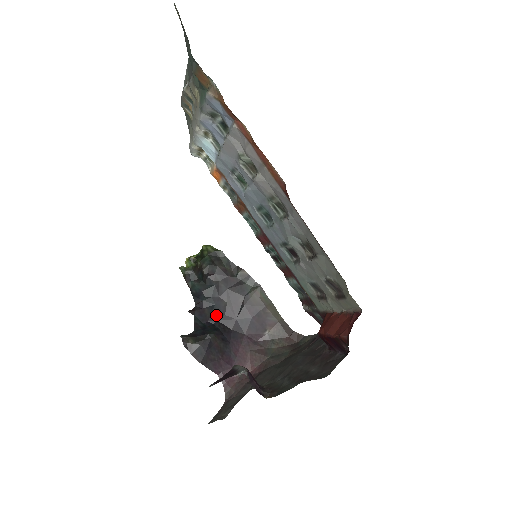
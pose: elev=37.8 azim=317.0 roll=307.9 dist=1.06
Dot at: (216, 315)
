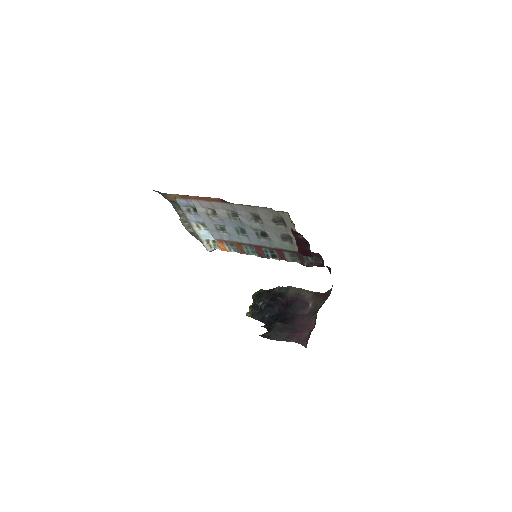
Dot at: (277, 318)
